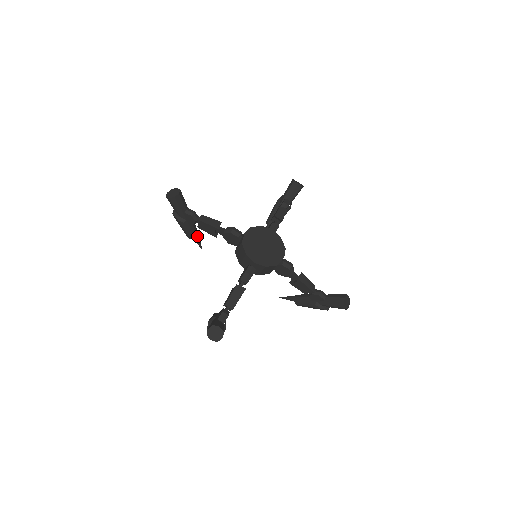
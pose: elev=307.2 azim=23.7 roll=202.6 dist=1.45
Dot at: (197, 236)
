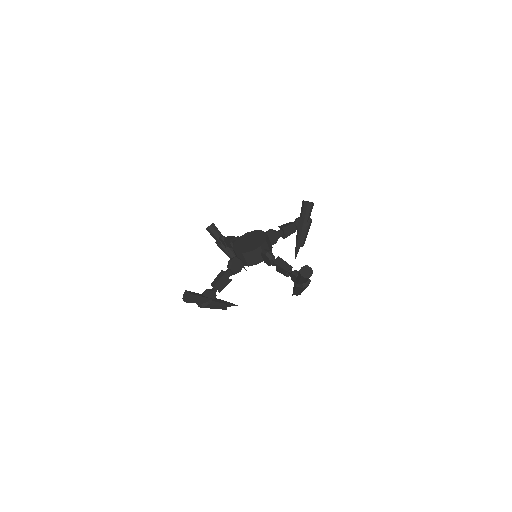
Dot at: (226, 302)
